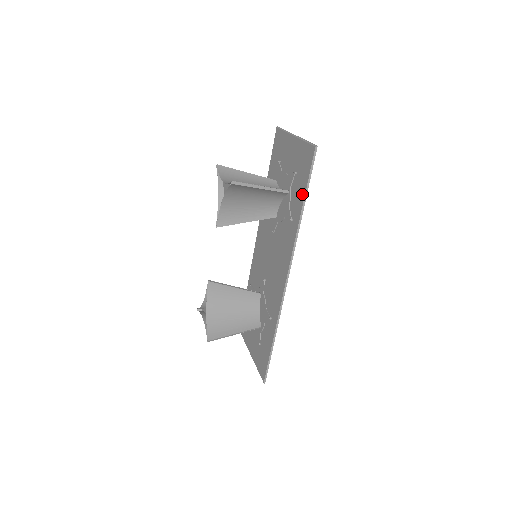
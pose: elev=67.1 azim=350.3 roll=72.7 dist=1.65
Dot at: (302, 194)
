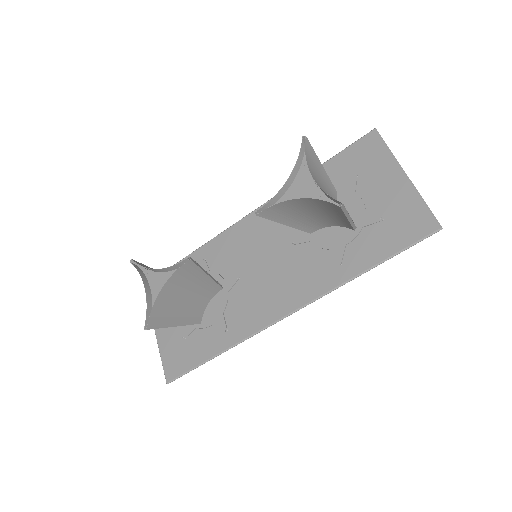
Dot at: (380, 254)
